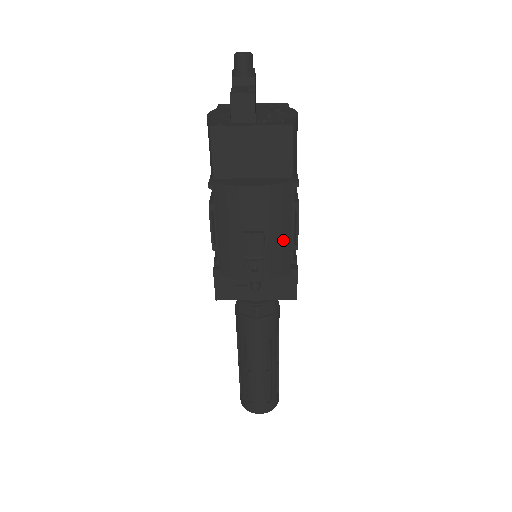
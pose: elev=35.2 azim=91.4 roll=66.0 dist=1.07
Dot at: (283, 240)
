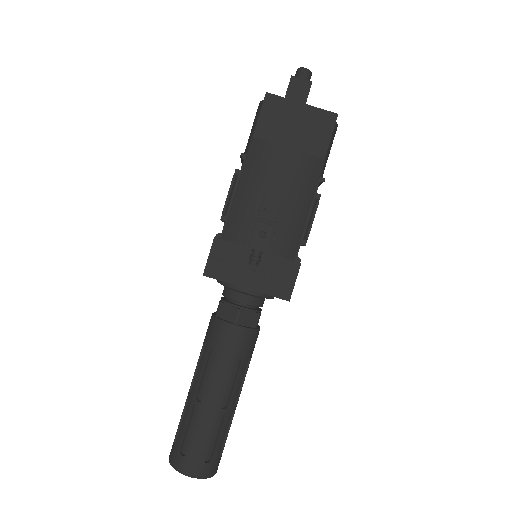
Dot at: (299, 216)
